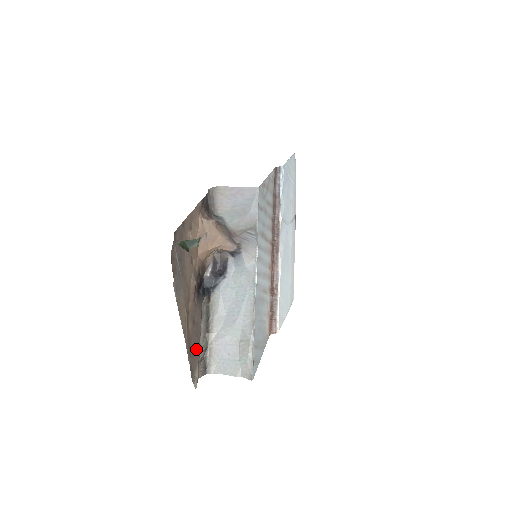
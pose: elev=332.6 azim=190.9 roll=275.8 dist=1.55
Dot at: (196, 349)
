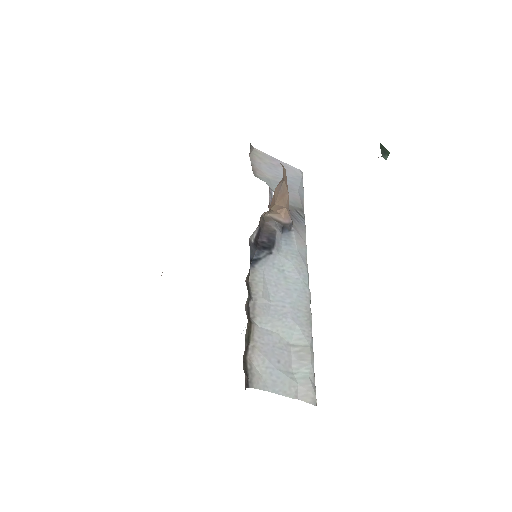
Dot at: occluded
